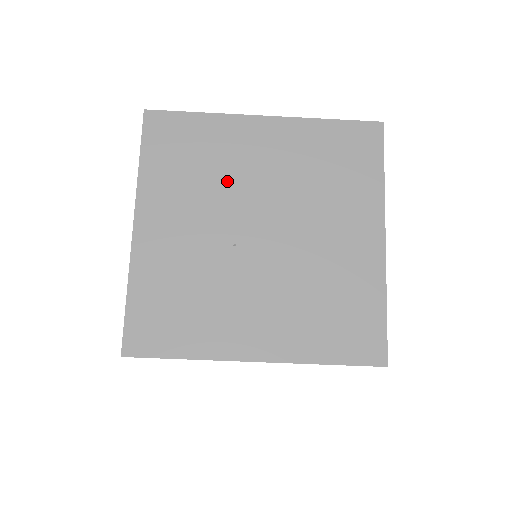
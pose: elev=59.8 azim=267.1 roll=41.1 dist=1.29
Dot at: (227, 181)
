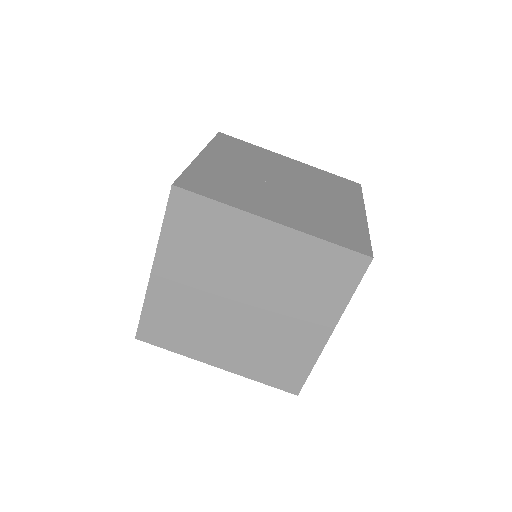
Dot at: (264, 164)
